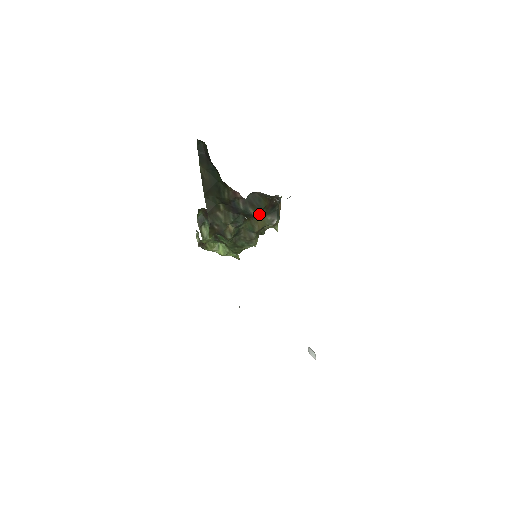
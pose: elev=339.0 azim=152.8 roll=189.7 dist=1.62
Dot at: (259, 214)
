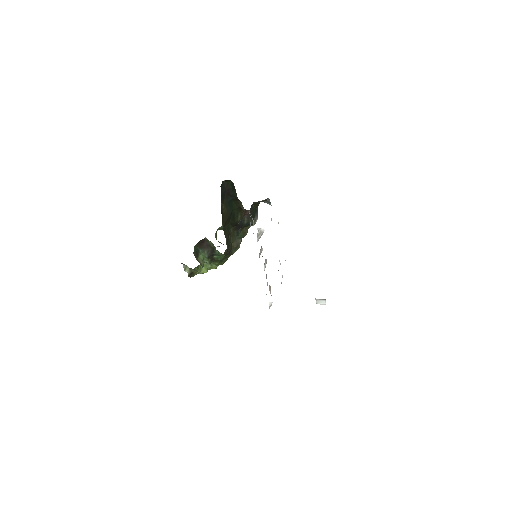
Dot at: occluded
